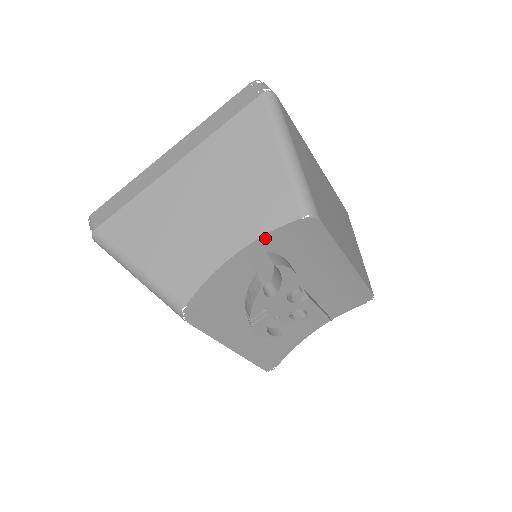
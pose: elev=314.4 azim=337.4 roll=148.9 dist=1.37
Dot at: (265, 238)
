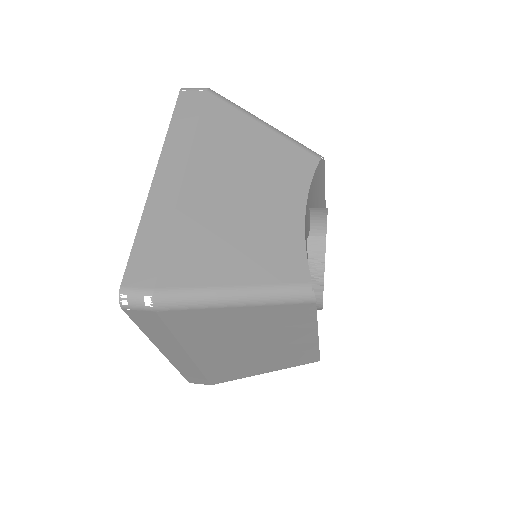
Dot at: (310, 190)
